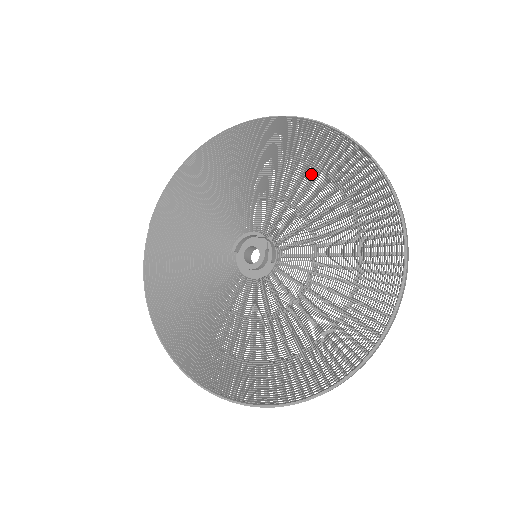
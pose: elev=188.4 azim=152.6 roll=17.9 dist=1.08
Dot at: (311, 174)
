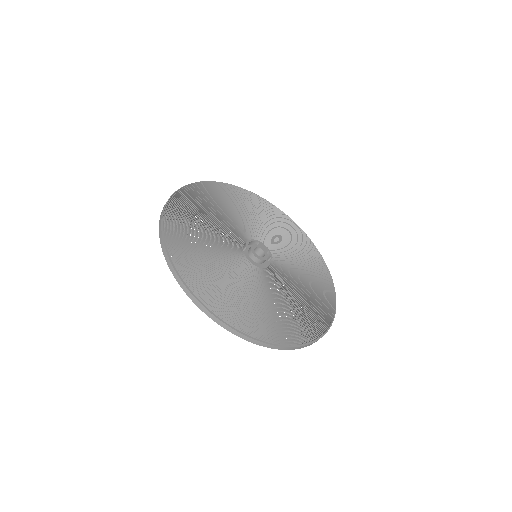
Dot at: (272, 222)
